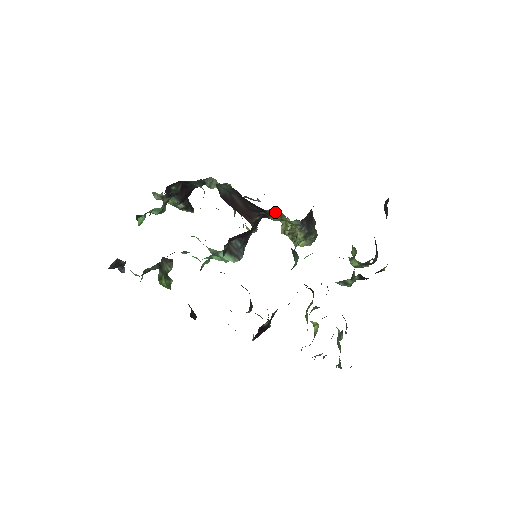
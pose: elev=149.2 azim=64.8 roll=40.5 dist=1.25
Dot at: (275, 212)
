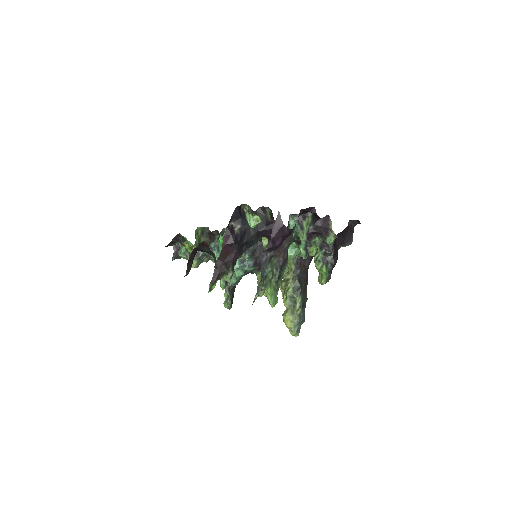
Dot at: occluded
